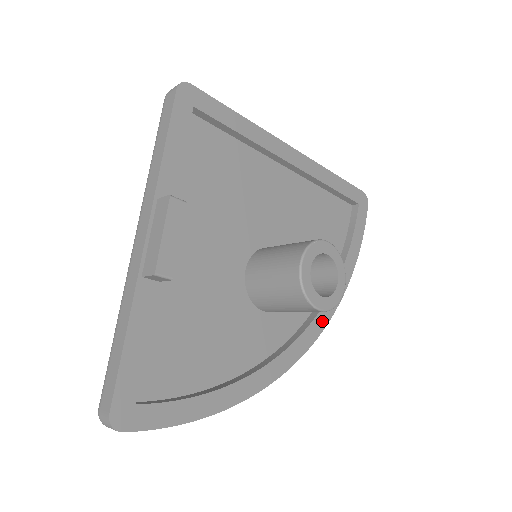
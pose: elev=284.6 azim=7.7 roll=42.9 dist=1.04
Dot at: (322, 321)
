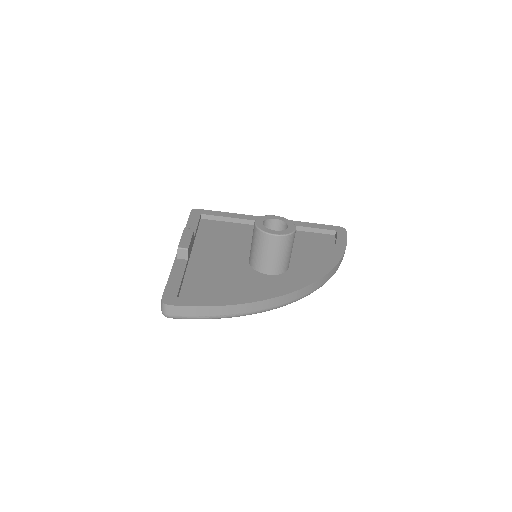
Dot at: (319, 274)
